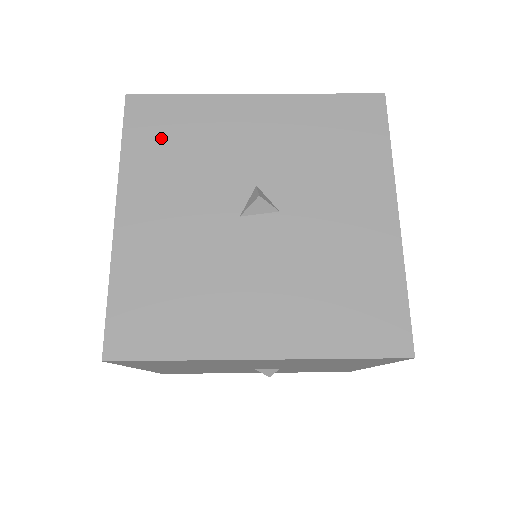
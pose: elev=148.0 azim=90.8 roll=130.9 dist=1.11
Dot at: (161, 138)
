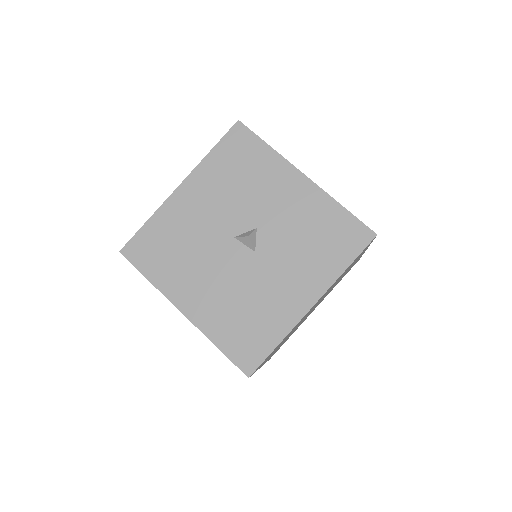
Dot at: (234, 161)
